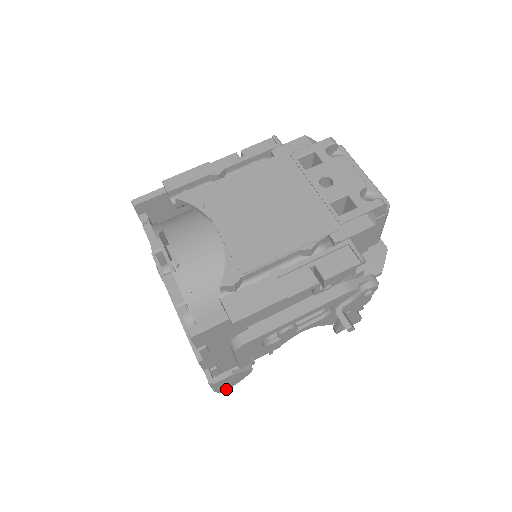
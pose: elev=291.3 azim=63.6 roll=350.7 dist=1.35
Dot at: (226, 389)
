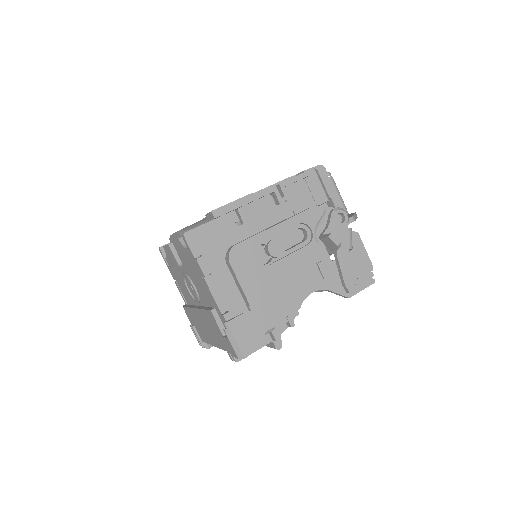
Dot at: (250, 352)
